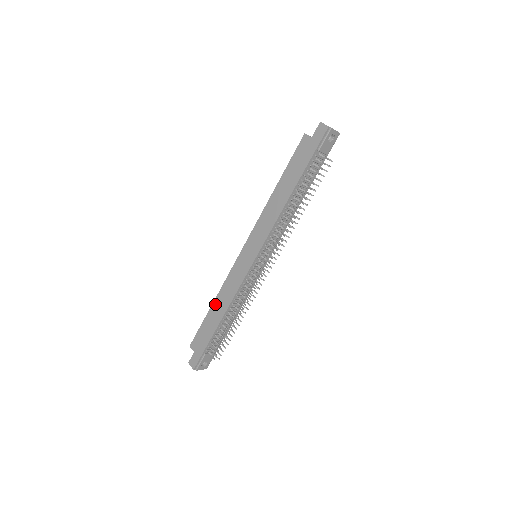
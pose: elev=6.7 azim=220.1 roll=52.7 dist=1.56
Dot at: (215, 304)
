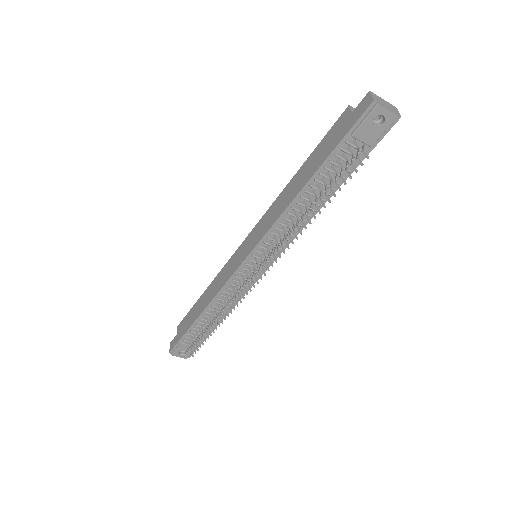
Dot at: (205, 293)
